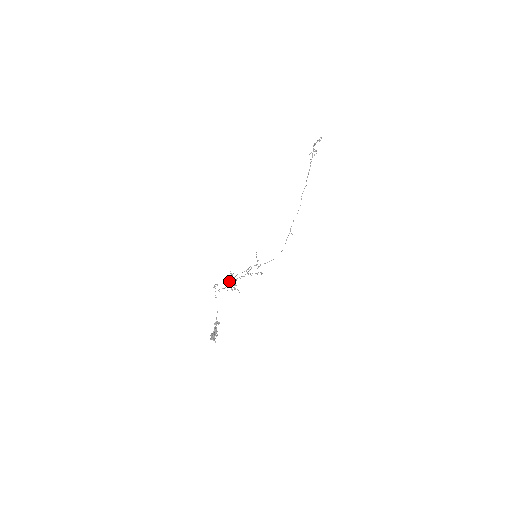
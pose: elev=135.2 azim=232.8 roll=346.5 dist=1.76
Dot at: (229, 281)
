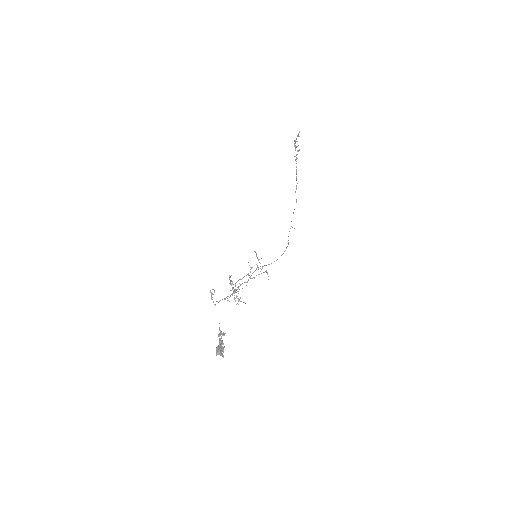
Dot at: occluded
